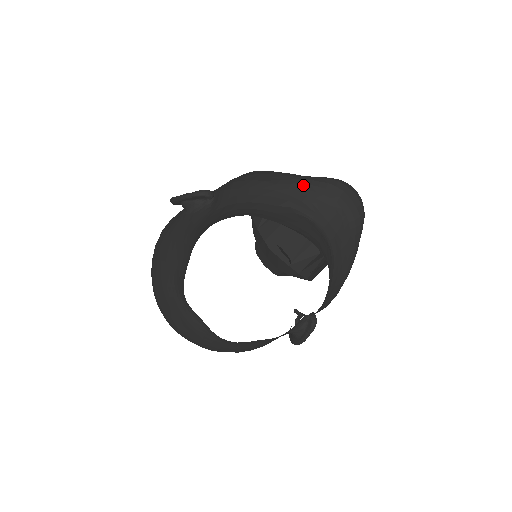
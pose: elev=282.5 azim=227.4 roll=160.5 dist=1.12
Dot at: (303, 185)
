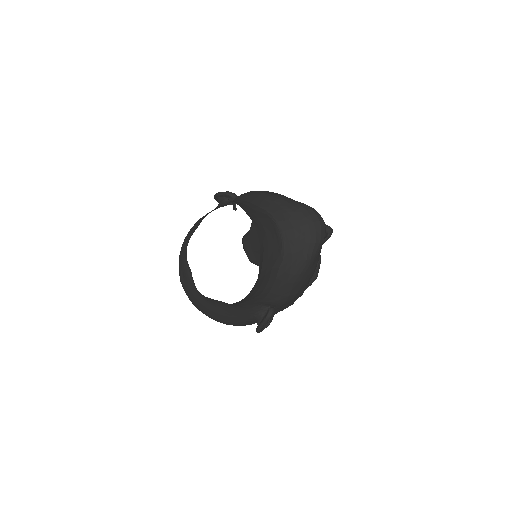
Dot at: (285, 202)
